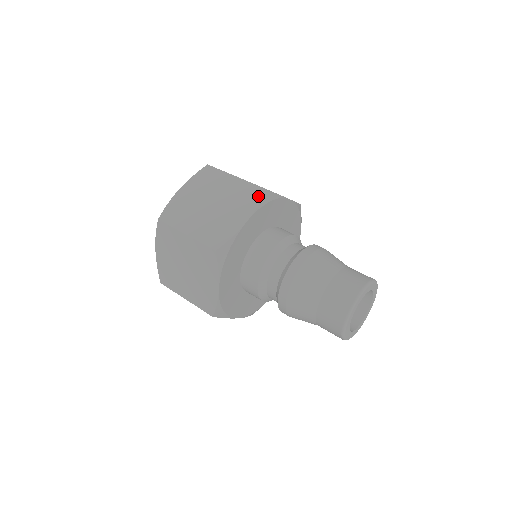
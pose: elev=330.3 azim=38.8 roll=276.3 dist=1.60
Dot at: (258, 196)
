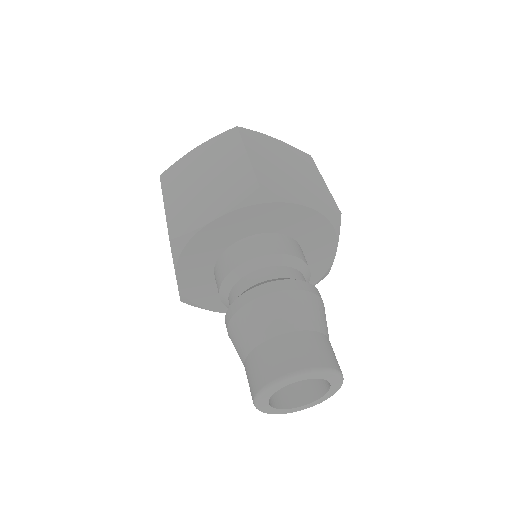
Dot at: (246, 192)
